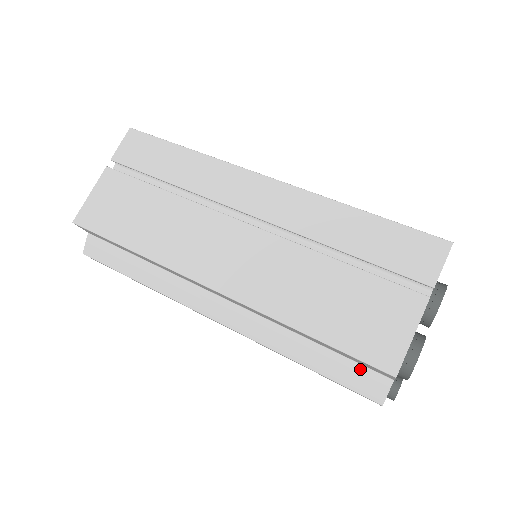
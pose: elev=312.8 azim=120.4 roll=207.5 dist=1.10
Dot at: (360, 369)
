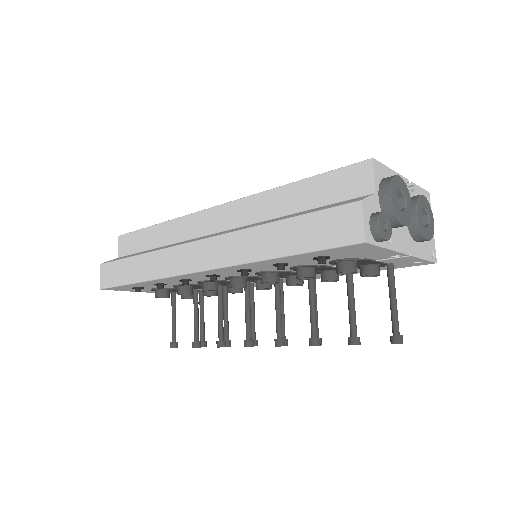
Dot at: (340, 202)
